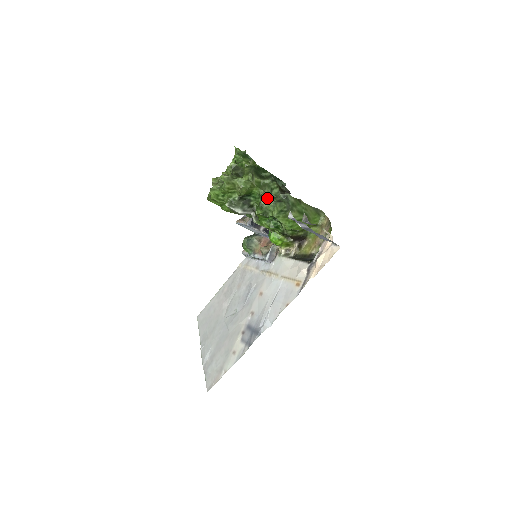
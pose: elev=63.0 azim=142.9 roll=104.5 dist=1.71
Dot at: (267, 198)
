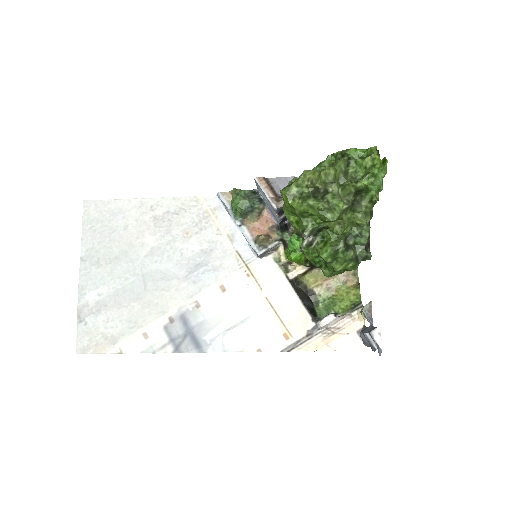
Dot at: (346, 240)
